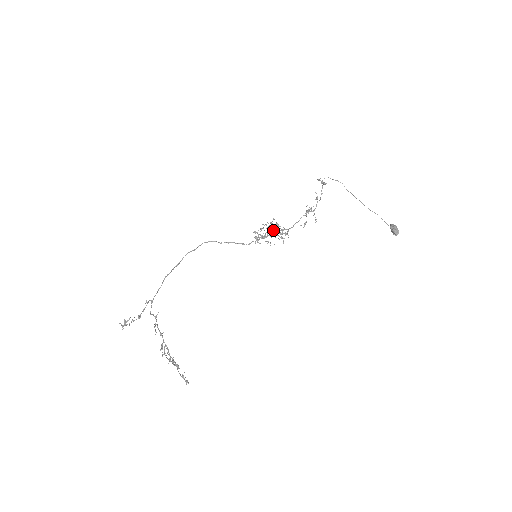
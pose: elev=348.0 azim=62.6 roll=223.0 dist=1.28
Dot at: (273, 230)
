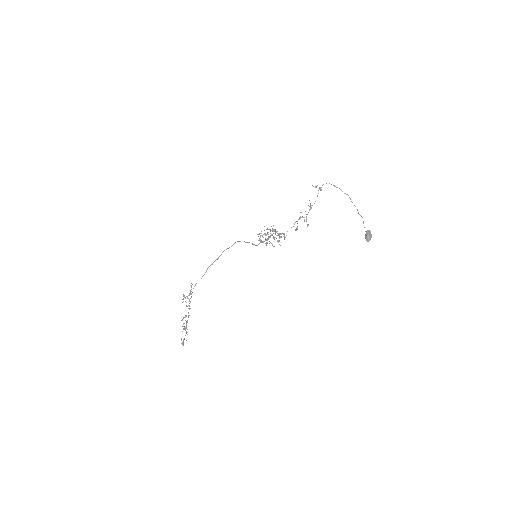
Dot at: (271, 234)
